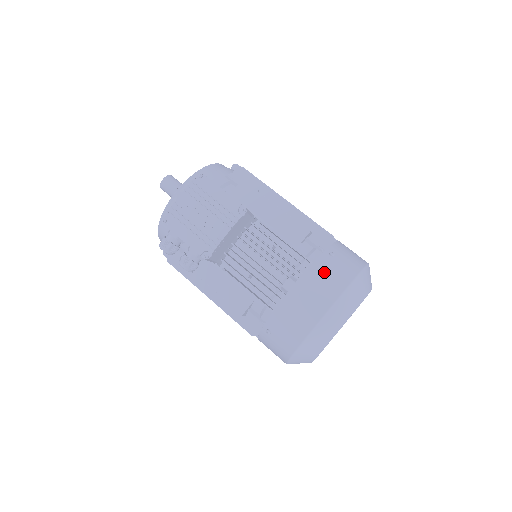
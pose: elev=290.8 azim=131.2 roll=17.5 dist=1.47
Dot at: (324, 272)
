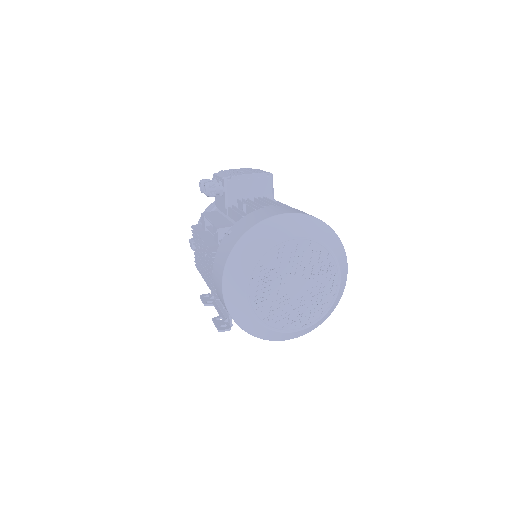
Dot at: occluded
